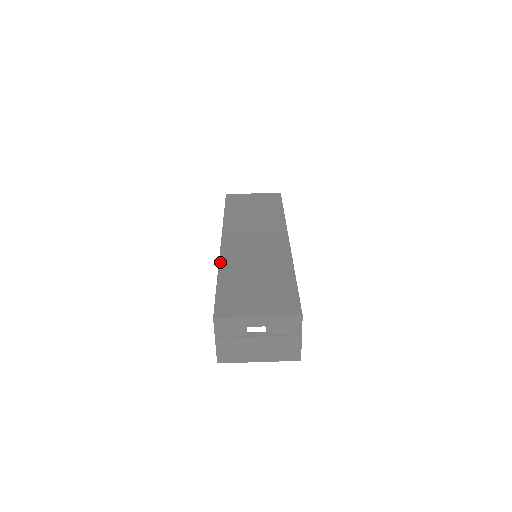
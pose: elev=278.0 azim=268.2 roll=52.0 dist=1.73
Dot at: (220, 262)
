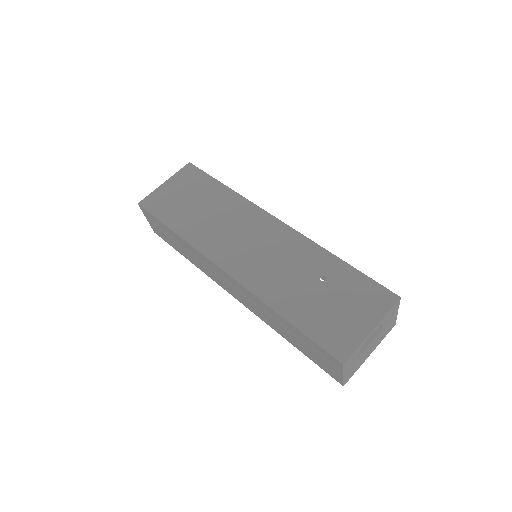
Dot at: (259, 297)
